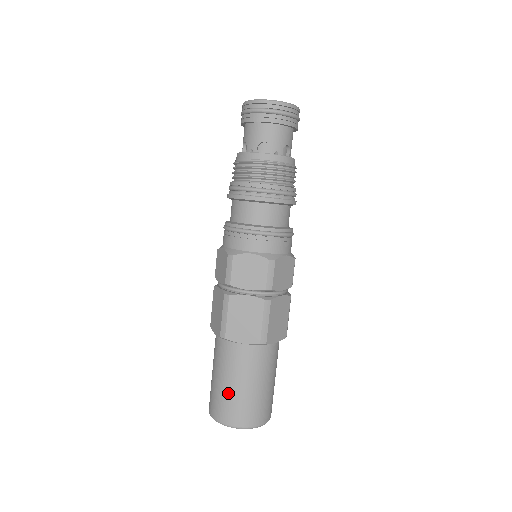
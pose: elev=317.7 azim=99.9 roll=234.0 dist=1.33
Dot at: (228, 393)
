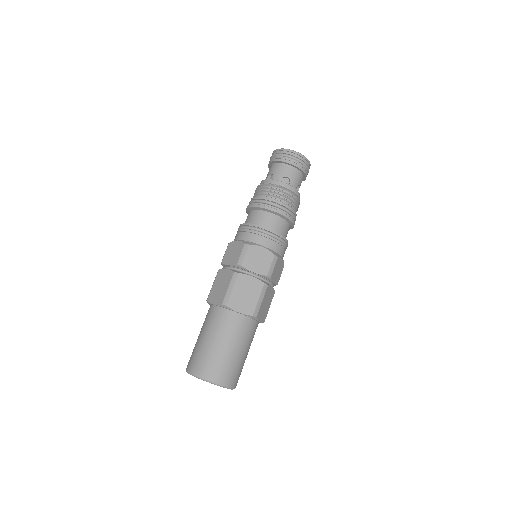
Dot at: (196, 345)
